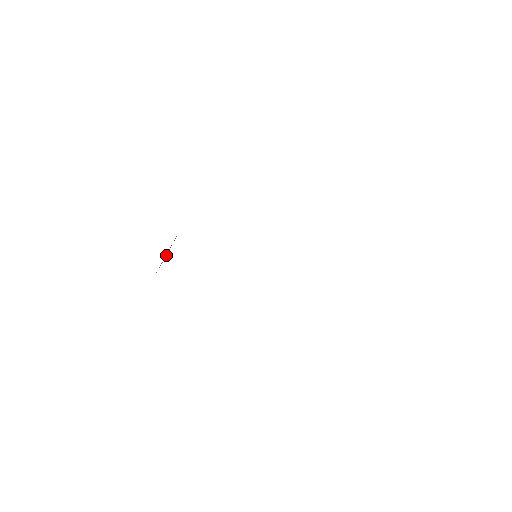
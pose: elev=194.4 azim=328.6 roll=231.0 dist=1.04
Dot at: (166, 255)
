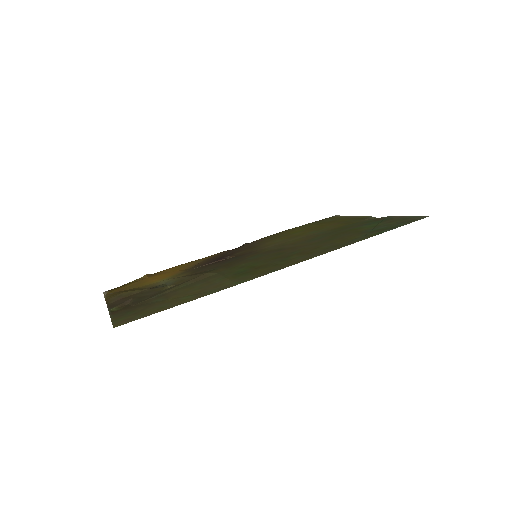
Dot at: (165, 283)
